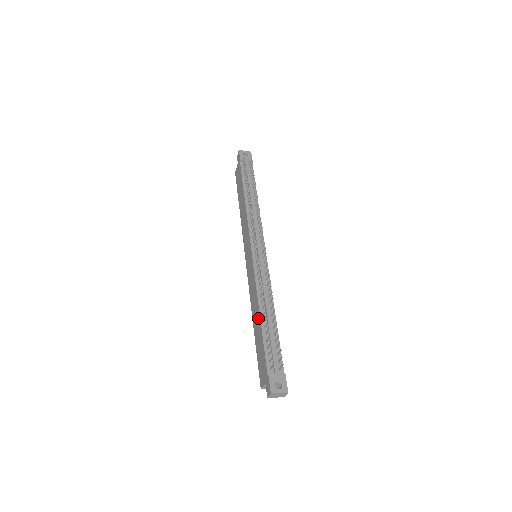
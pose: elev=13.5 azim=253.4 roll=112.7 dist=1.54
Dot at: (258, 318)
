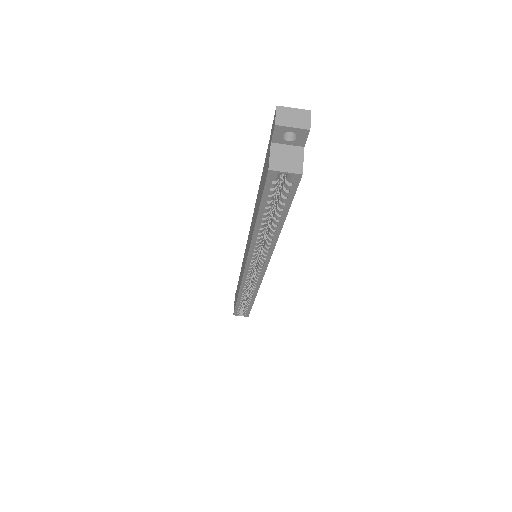
Dot at: occluded
